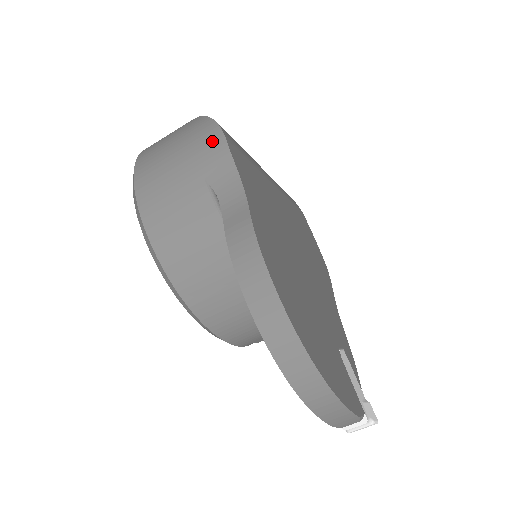
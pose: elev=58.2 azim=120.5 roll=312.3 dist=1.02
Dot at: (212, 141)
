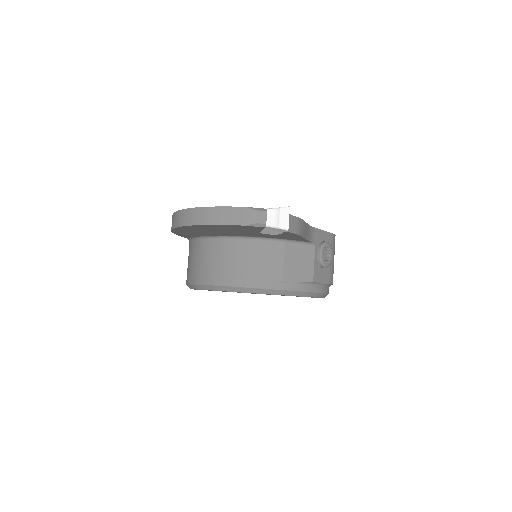
Dot at: occluded
